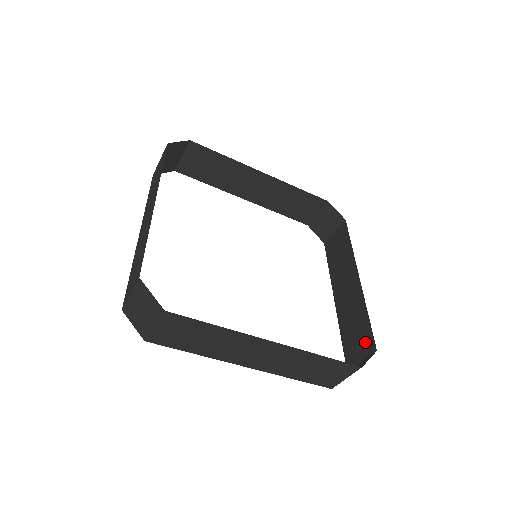
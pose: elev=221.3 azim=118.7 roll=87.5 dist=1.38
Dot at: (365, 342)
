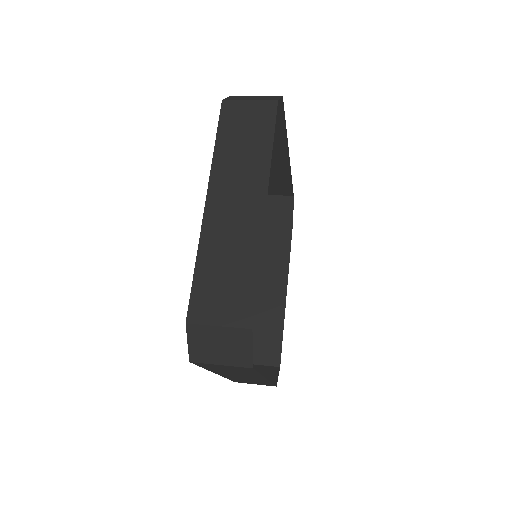
Dot at: (271, 352)
